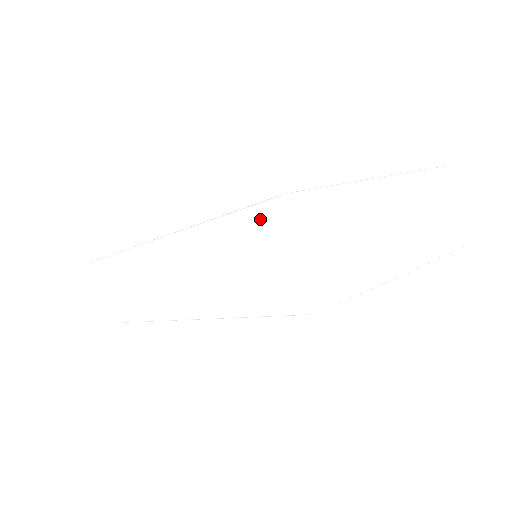
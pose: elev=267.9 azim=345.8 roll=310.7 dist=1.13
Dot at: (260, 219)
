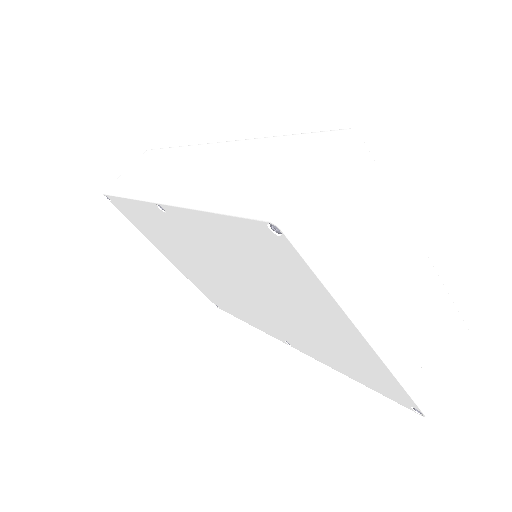
Dot at: (314, 140)
